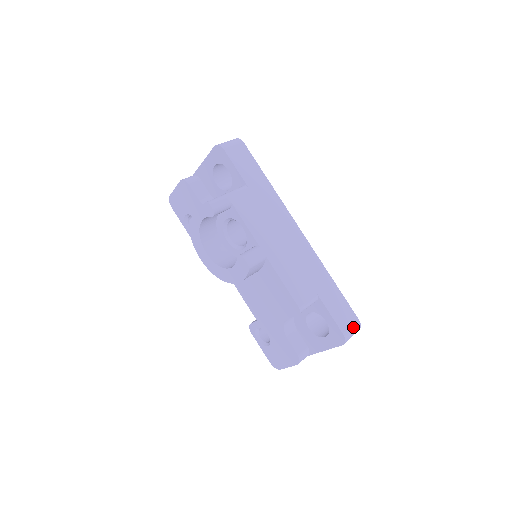
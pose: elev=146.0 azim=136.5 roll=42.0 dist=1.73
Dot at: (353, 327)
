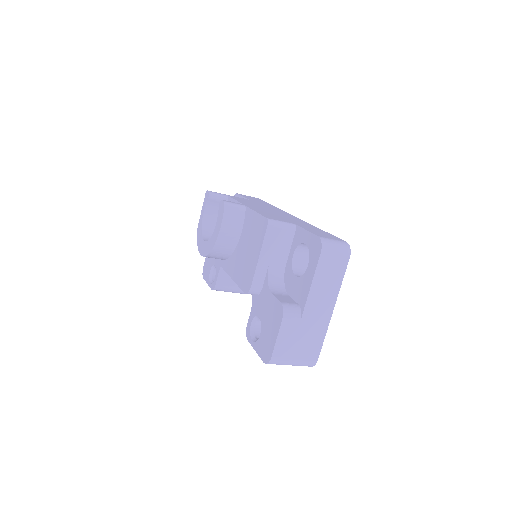
Dot at: (336, 241)
